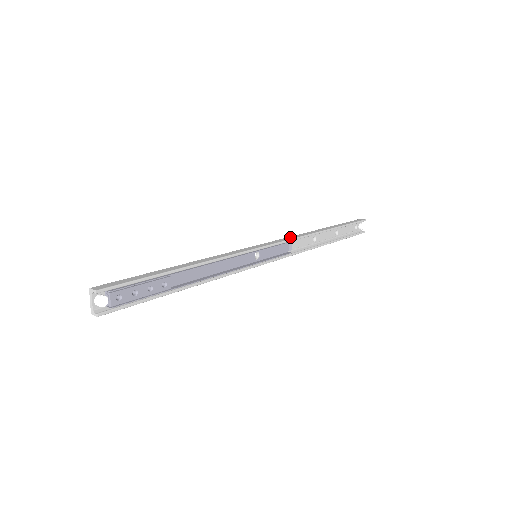
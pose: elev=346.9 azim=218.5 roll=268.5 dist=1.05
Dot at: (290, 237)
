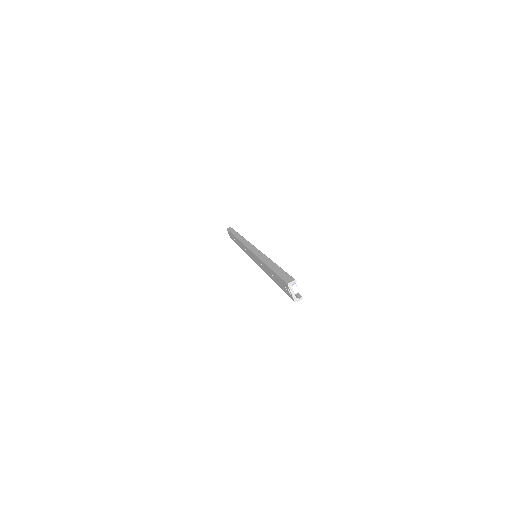
Dot at: (244, 242)
